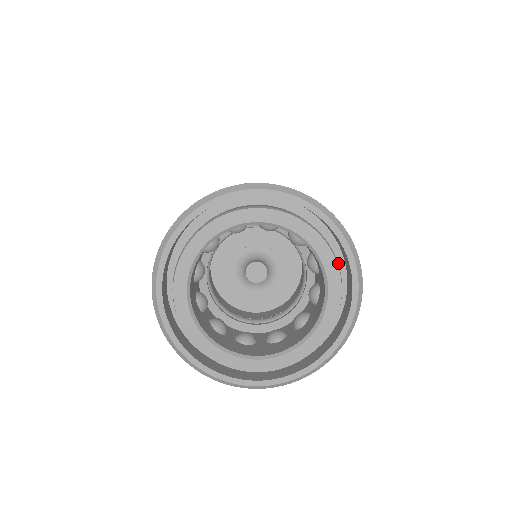
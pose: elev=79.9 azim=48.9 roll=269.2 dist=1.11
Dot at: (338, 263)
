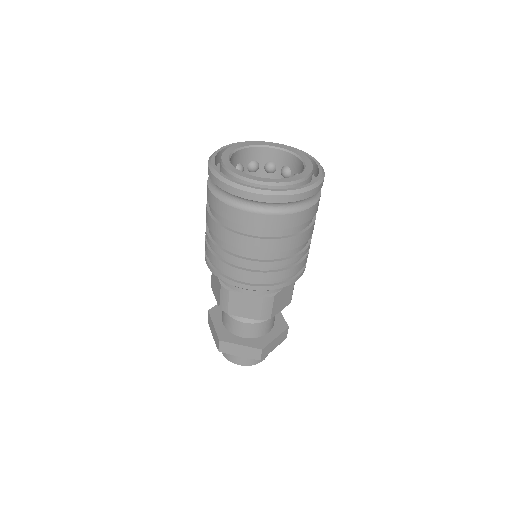
Dot at: occluded
